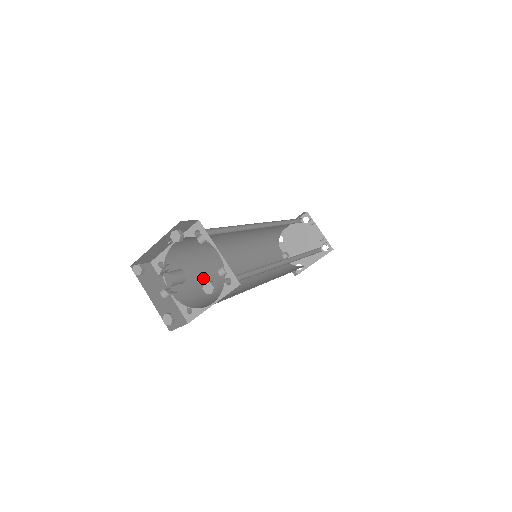
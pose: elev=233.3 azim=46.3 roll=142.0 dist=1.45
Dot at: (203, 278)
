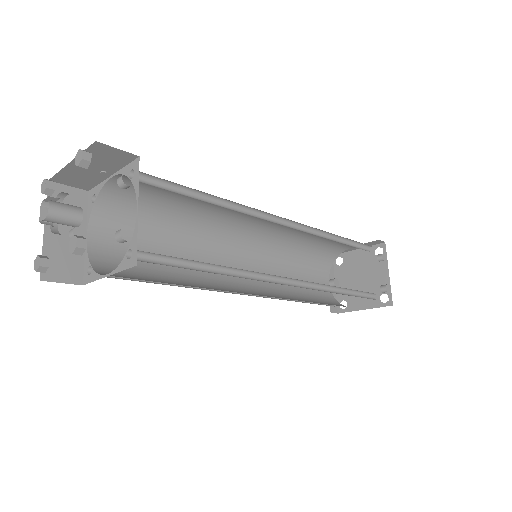
Dot at: (162, 246)
